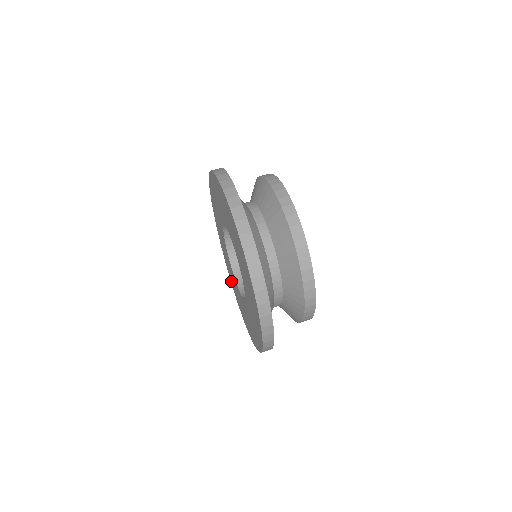
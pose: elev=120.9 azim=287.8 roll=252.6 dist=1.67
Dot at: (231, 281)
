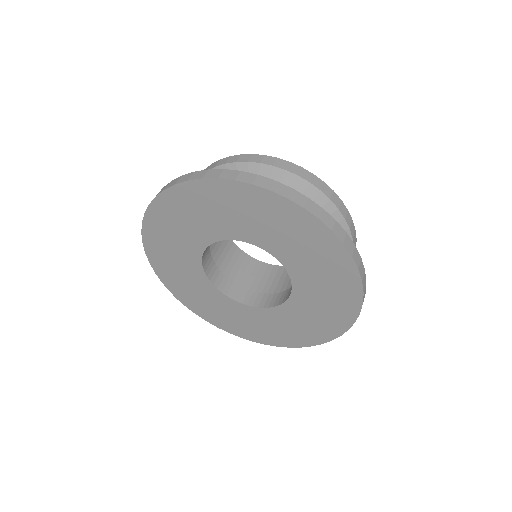
Dot at: (278, 342)
